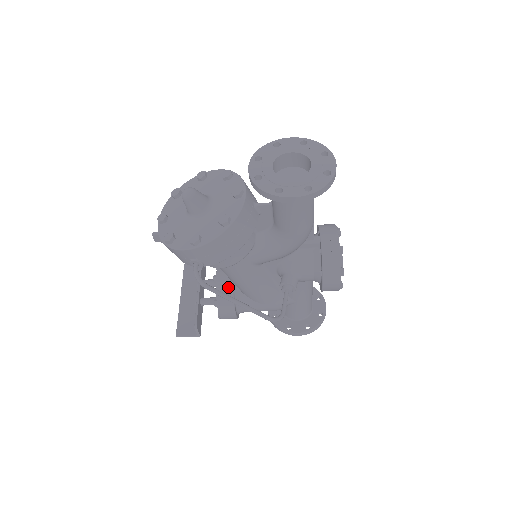
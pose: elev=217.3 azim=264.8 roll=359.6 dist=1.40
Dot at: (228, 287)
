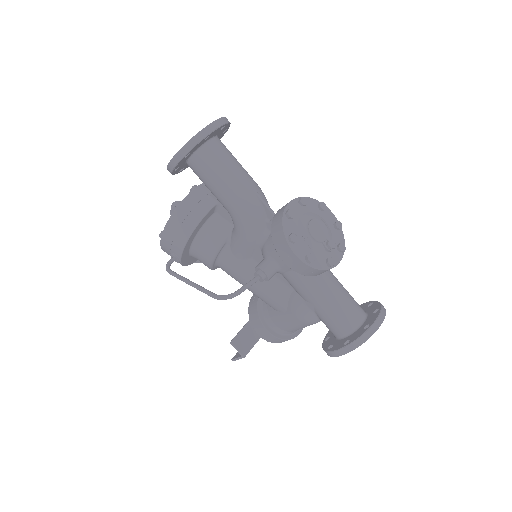
Dot at: (255, 299)
